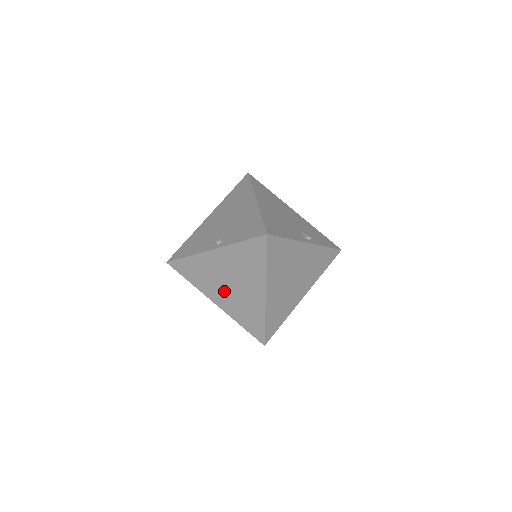
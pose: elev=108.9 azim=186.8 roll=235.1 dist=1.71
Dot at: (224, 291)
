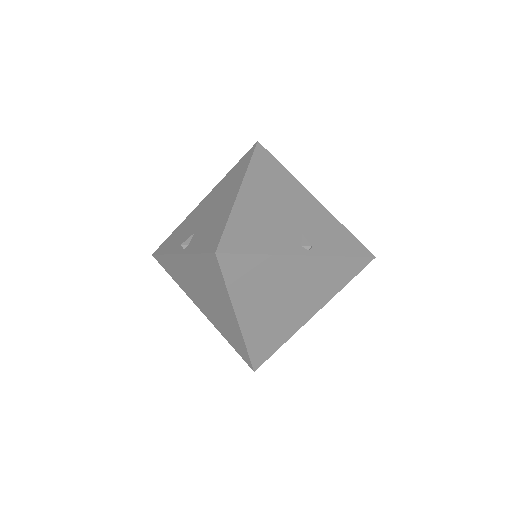
Dot at: (203, 301)
